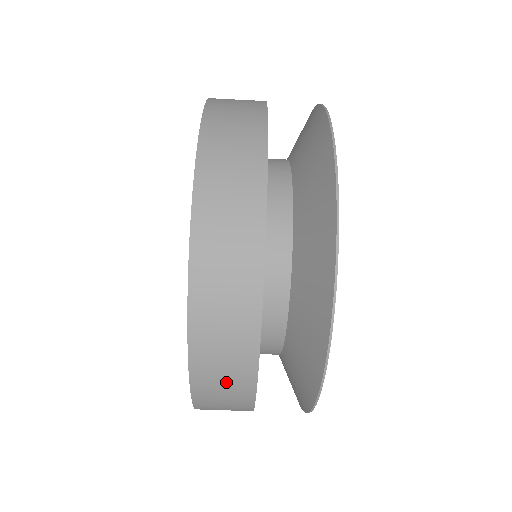
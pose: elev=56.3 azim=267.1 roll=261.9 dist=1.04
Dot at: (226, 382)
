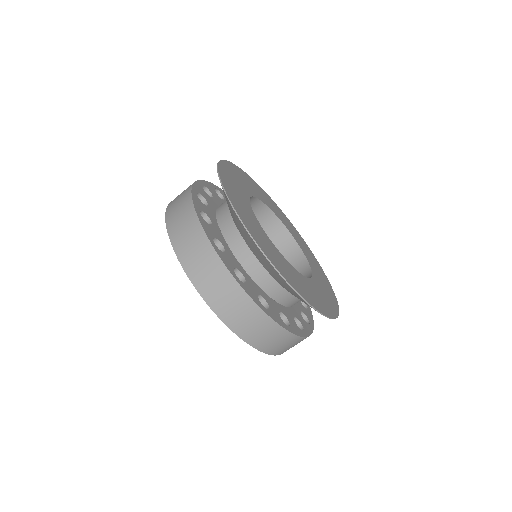
Dot at: (293, 345)
